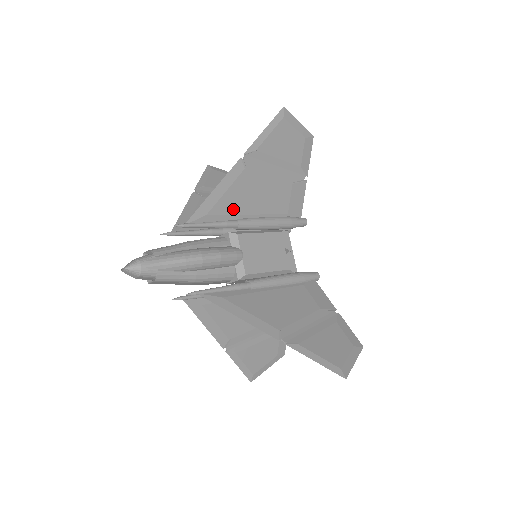
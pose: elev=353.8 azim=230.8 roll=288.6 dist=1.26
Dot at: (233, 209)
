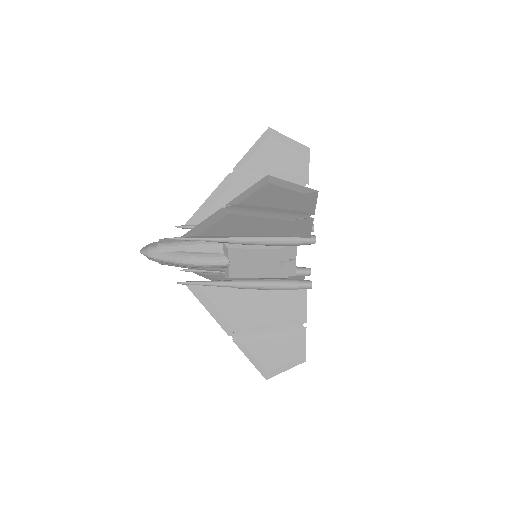
Dot at: (224, 233)
